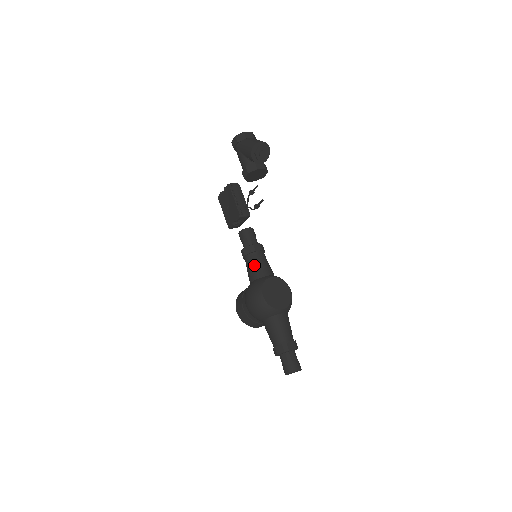
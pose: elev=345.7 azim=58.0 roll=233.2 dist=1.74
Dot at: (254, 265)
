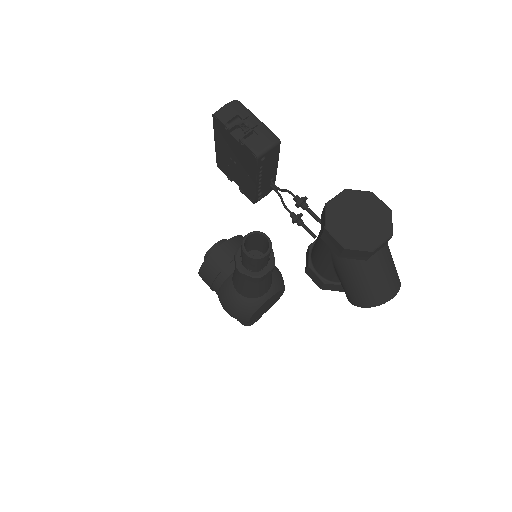
Dot at: (250, 289)
